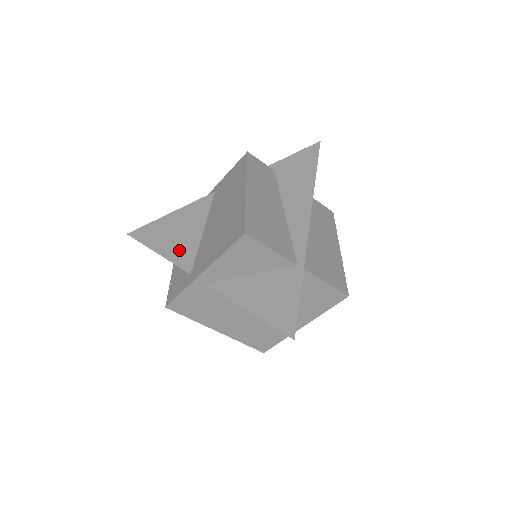
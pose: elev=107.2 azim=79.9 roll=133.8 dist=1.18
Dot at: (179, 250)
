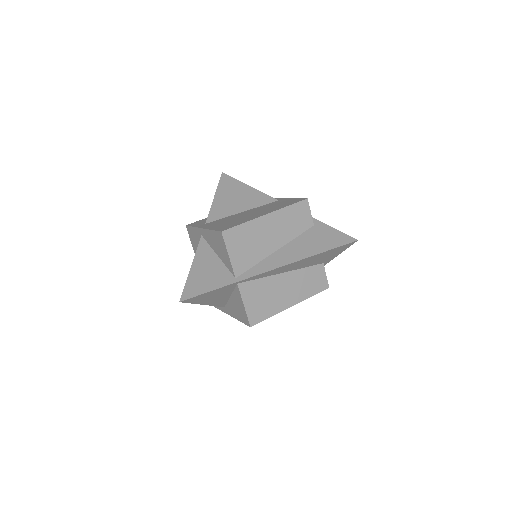
Dot at: (221, 207)
